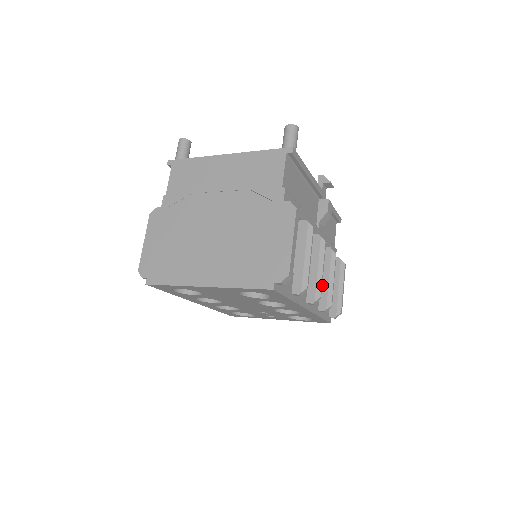
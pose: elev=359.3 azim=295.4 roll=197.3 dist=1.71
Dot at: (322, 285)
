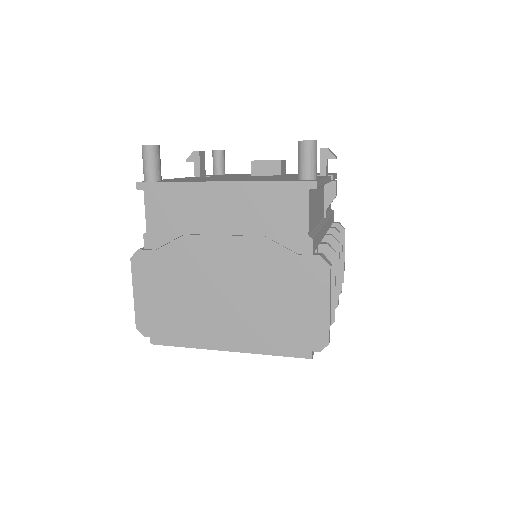
Dot at: occluded
